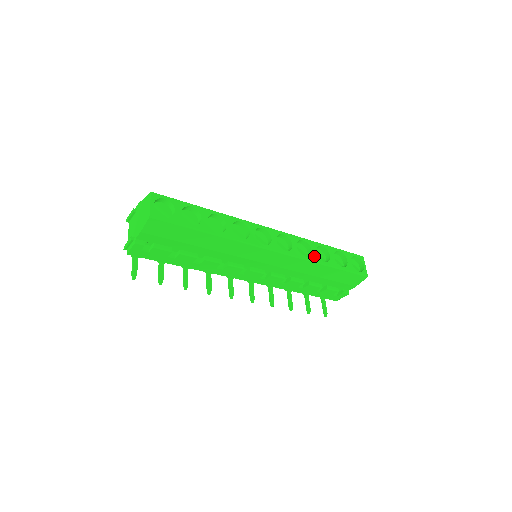
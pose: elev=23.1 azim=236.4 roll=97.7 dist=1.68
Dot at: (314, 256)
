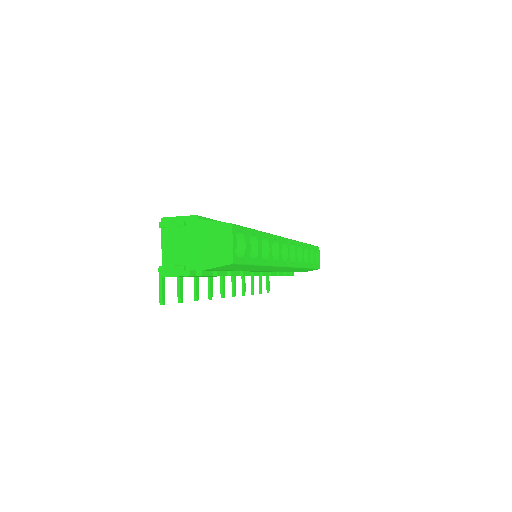
Dot at: (303, 261)
